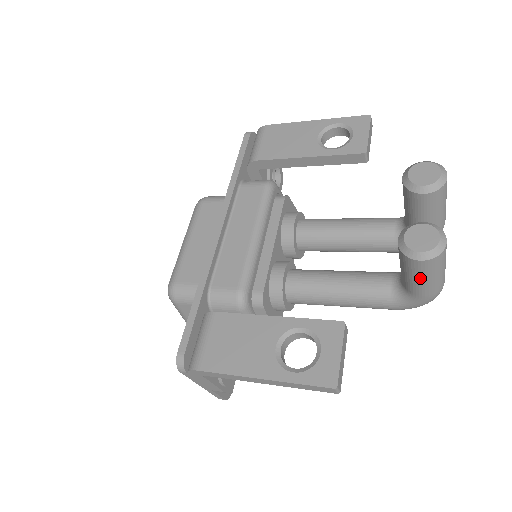
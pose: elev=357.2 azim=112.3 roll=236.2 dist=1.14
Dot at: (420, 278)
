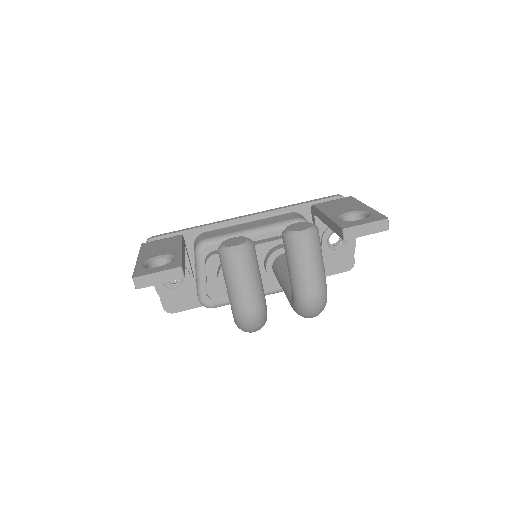
Dot at: (224, 276)
